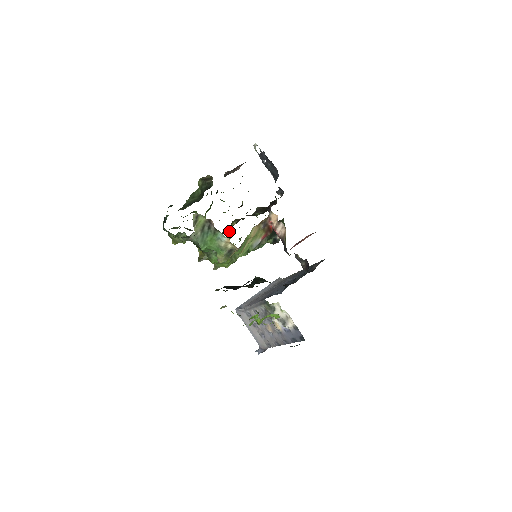
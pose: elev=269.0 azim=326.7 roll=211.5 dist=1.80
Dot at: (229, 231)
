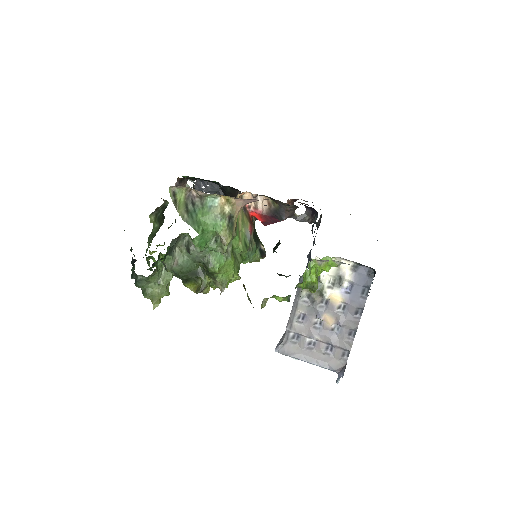
Dot at: occluded
